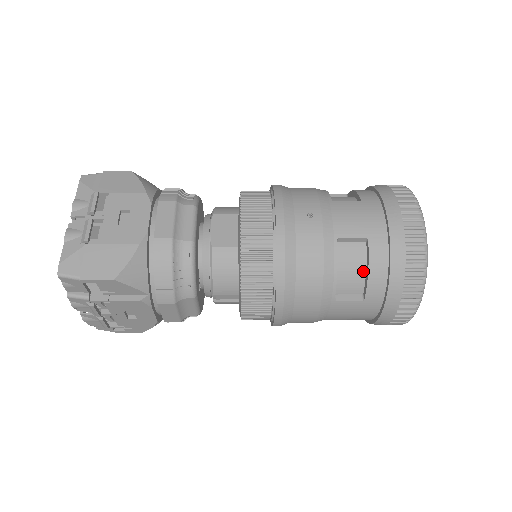
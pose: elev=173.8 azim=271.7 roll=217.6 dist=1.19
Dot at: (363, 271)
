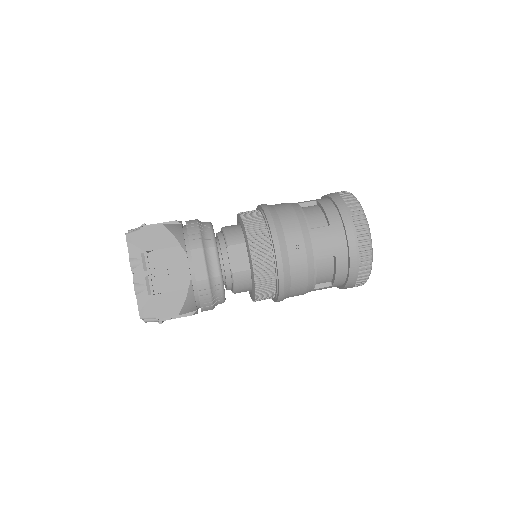
Dot at: (332, 273)
